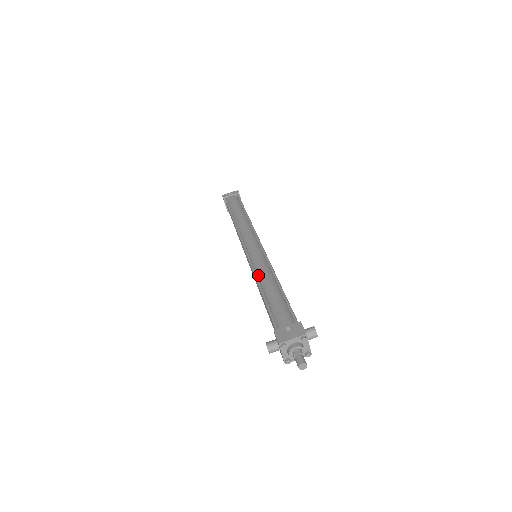
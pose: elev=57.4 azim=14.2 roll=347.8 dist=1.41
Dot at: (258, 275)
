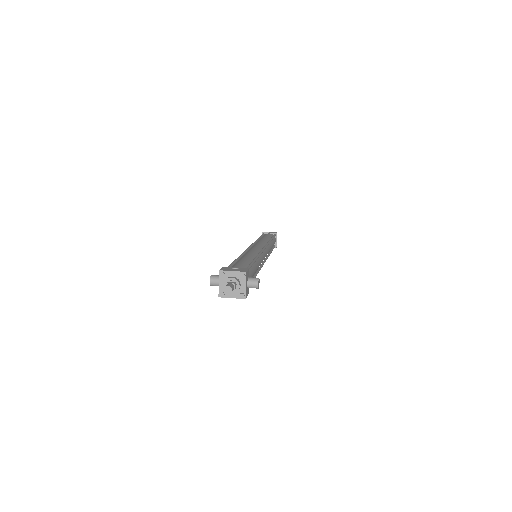
Dot at: (244, 255)
